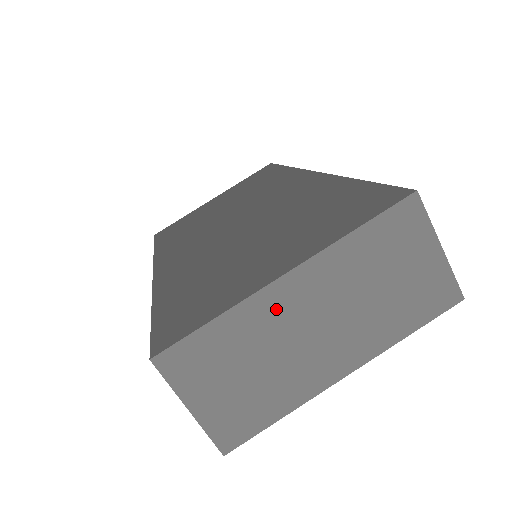
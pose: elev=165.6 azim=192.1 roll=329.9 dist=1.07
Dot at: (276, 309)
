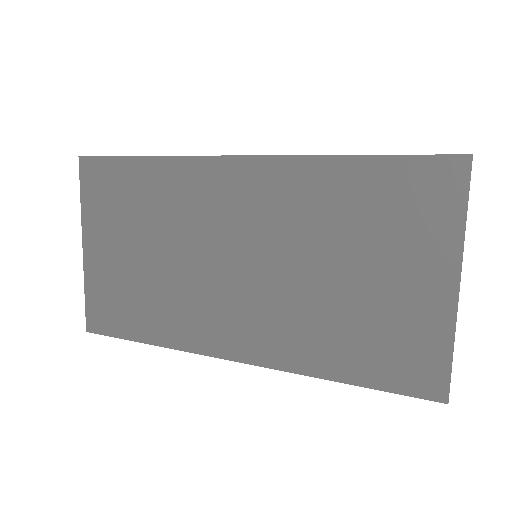
Dot at: occluded
